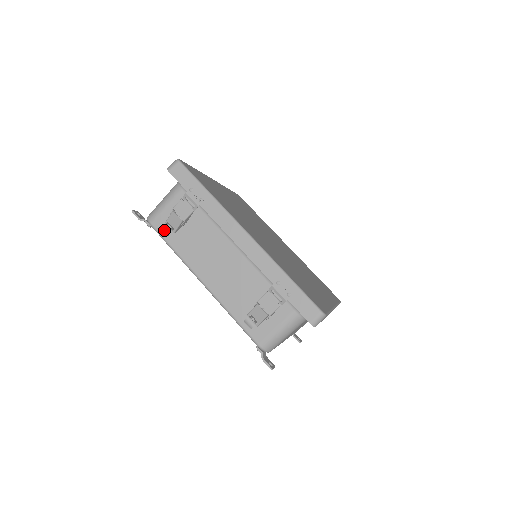
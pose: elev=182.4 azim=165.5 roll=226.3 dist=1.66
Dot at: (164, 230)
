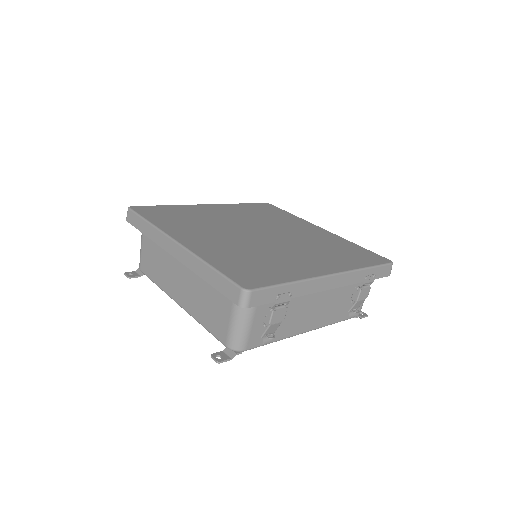
Dot at: (266, 342)
